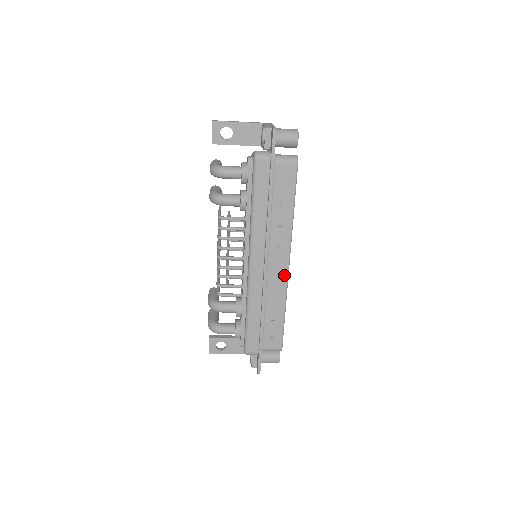
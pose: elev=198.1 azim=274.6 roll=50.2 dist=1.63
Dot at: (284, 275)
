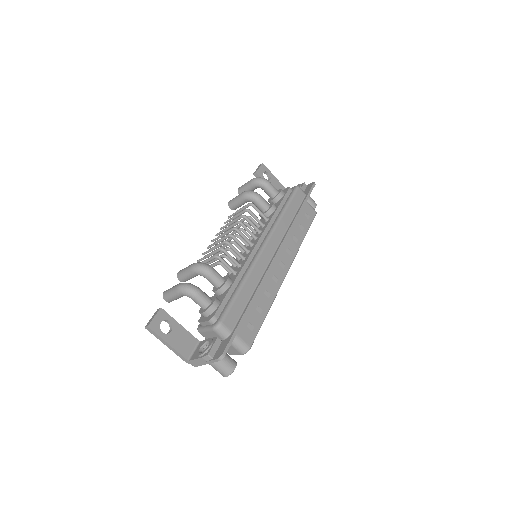
Dot at: (282, 277)
